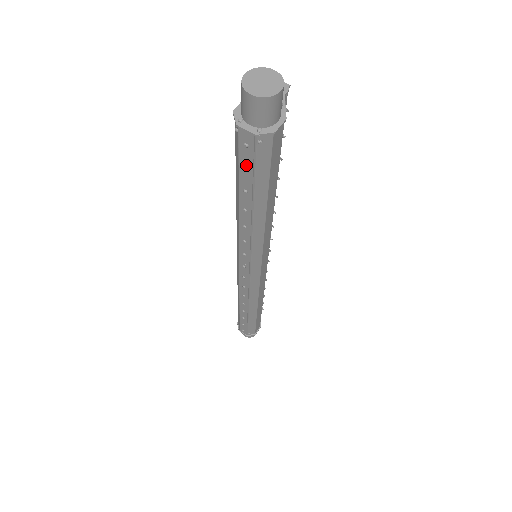
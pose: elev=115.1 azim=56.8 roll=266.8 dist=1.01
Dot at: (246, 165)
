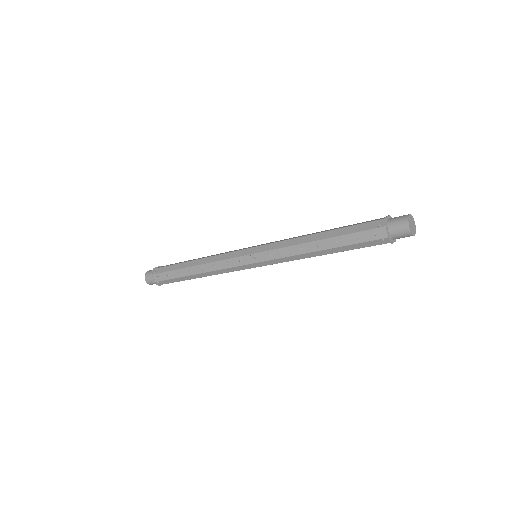
Dot at: (359, 237)
